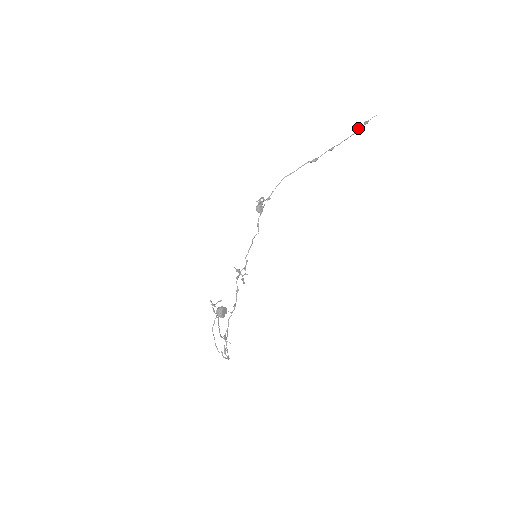
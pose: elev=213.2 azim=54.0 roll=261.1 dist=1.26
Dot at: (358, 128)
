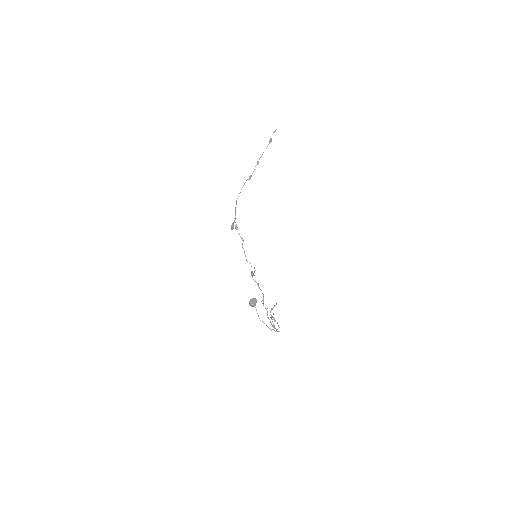
Dot at: (270, 139)
